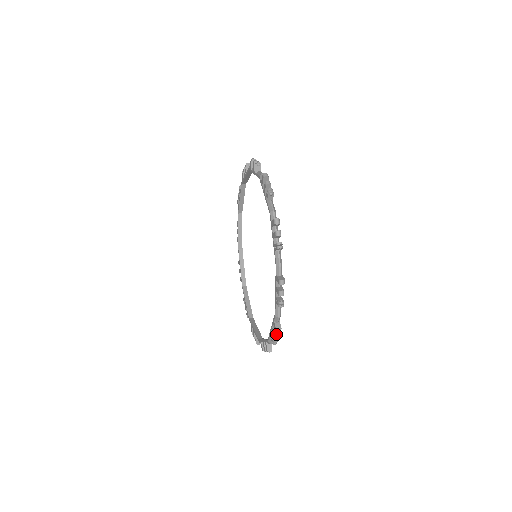
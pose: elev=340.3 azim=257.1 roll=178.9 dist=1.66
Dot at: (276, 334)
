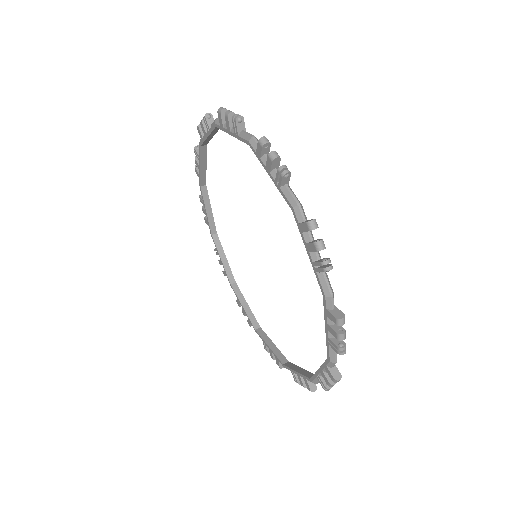
Dot at: (339, 331)
